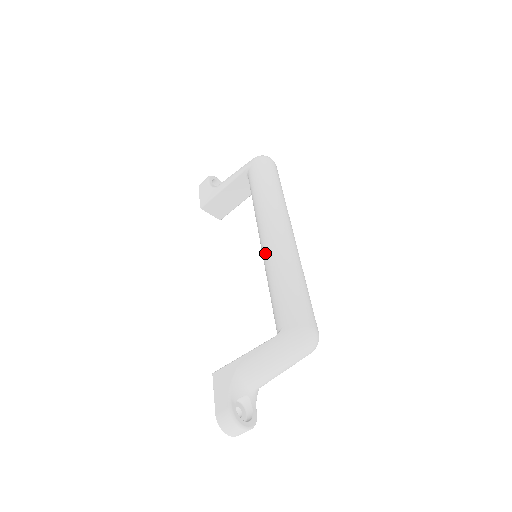
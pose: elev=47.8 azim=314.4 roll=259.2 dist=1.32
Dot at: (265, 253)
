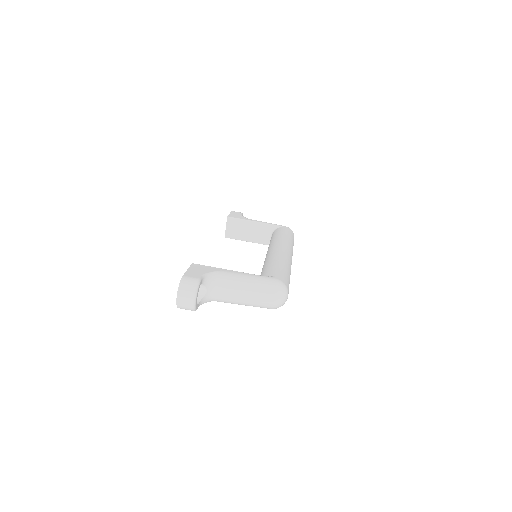
Dot at: (275, 252)
